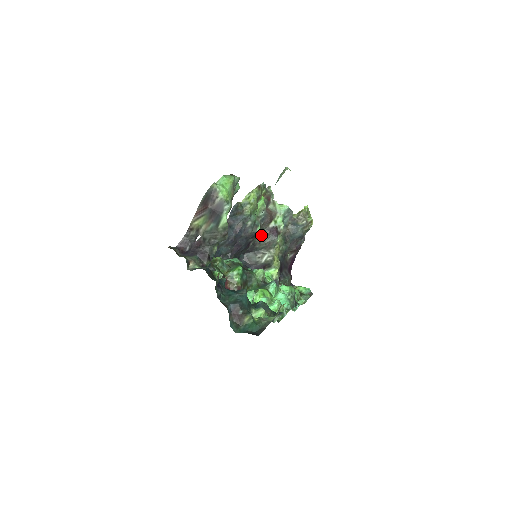
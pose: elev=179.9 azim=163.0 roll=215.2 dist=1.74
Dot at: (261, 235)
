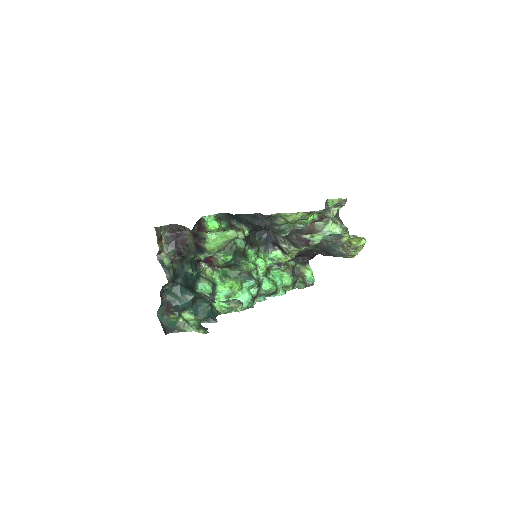
Dot at: (290, 235)
